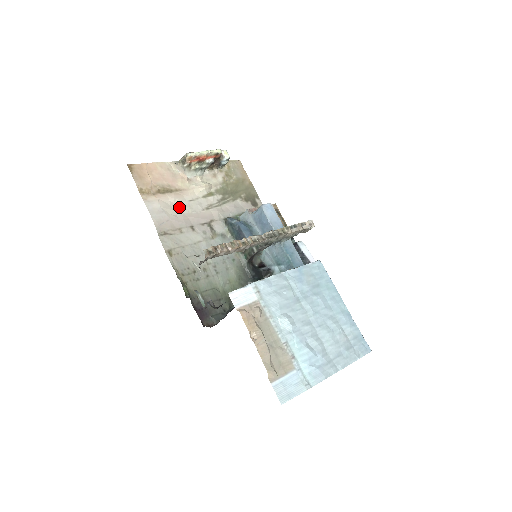
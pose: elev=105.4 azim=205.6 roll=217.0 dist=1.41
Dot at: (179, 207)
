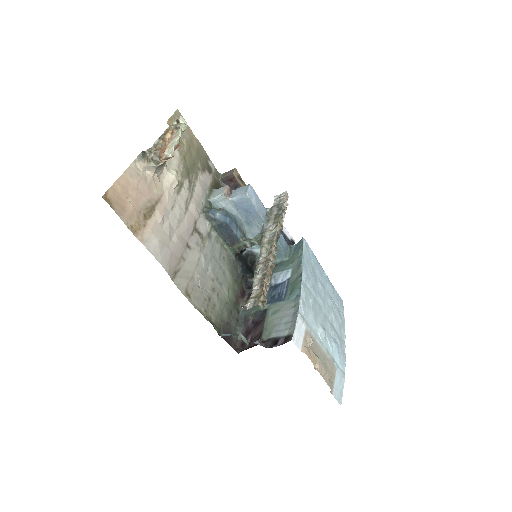
Dot at: (169, 227)
